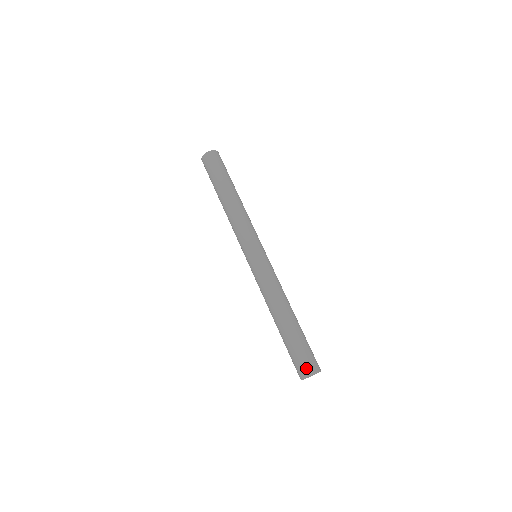
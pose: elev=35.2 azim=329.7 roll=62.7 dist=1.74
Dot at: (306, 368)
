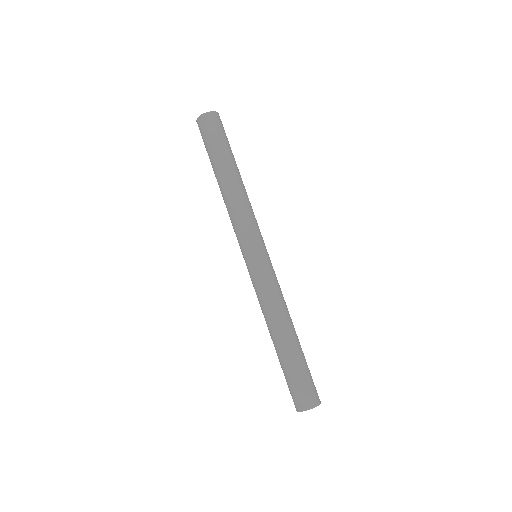
Dot at: (311, 398)
